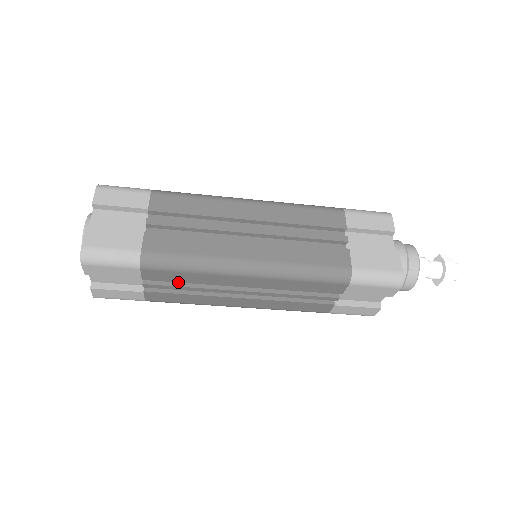
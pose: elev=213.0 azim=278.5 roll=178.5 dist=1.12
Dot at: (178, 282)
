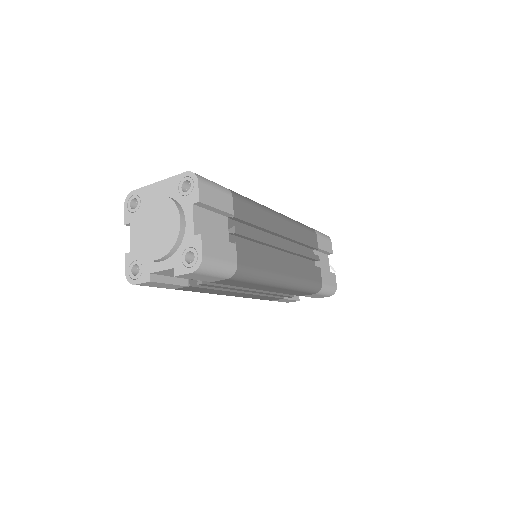
Dot at: occluded
